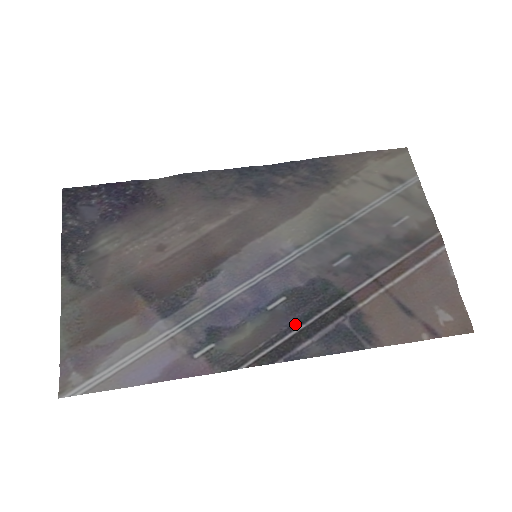
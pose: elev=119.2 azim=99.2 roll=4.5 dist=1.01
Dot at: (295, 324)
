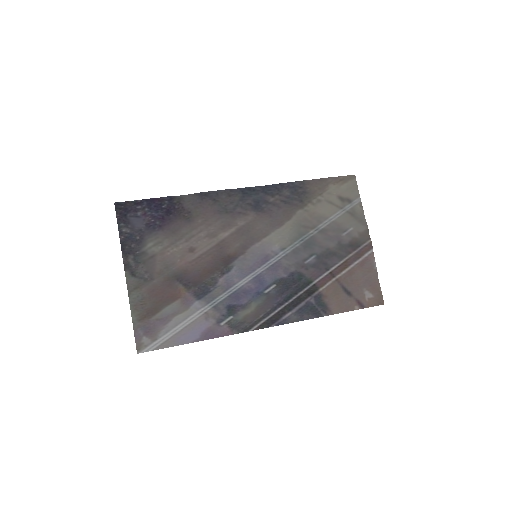
Dot at: (282, 302)
